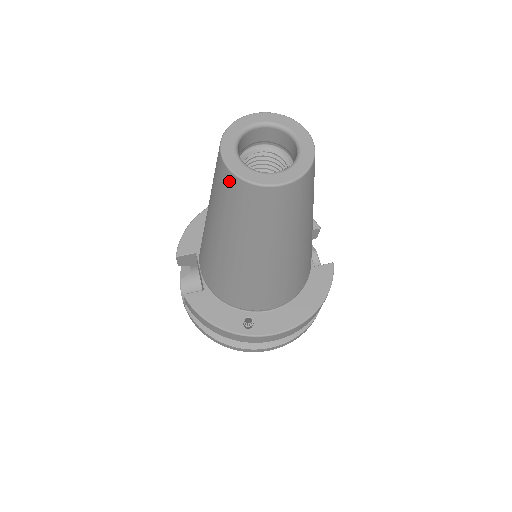
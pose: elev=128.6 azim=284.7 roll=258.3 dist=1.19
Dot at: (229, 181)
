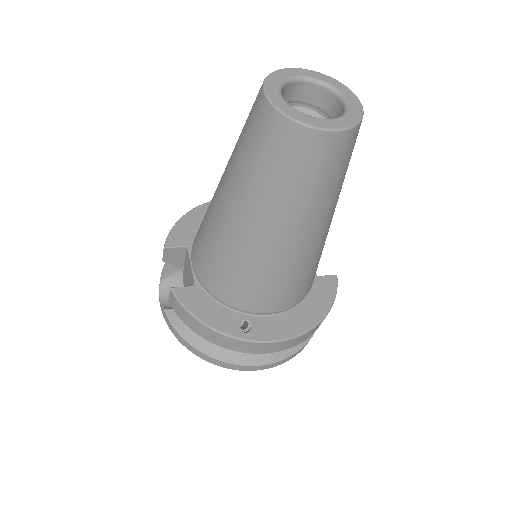
Dot at: (270, 123)
